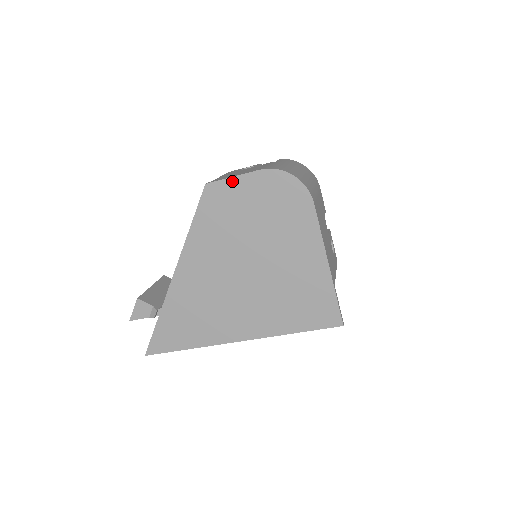
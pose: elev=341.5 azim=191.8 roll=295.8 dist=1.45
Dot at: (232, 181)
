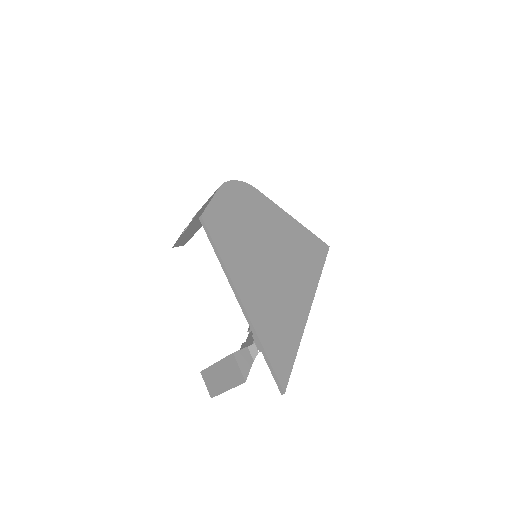
Dot at: (213, 203)
